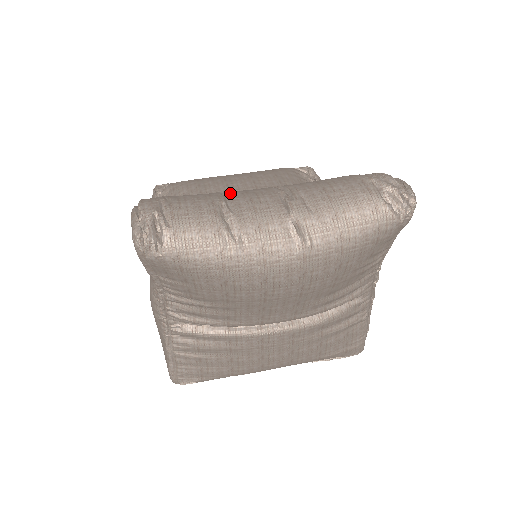
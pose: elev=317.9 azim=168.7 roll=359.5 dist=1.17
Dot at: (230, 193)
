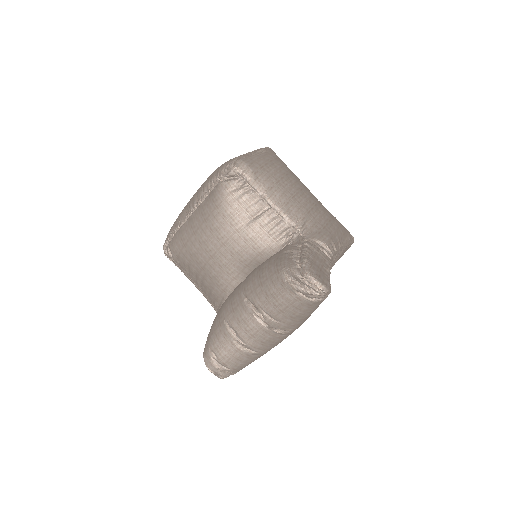
Dot at: (232, 326)
